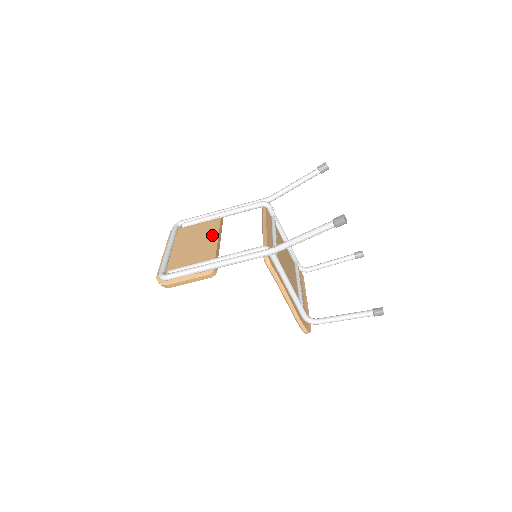
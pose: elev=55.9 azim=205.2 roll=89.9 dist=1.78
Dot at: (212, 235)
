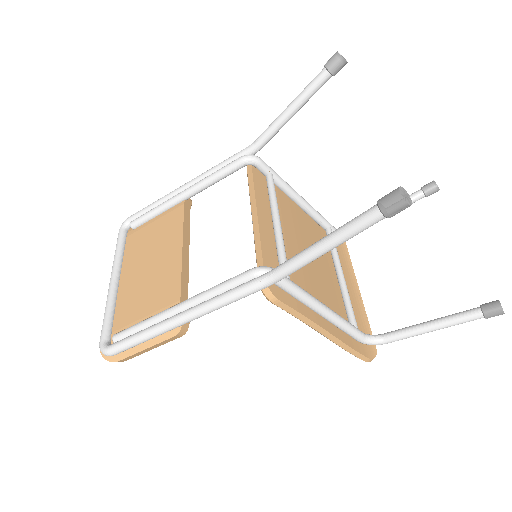
Dot at: (173, 243)
